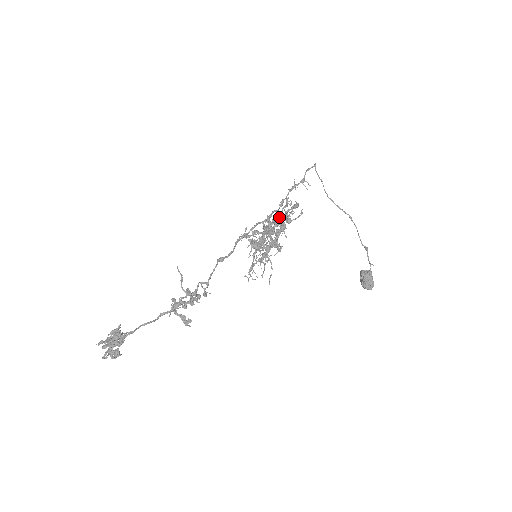
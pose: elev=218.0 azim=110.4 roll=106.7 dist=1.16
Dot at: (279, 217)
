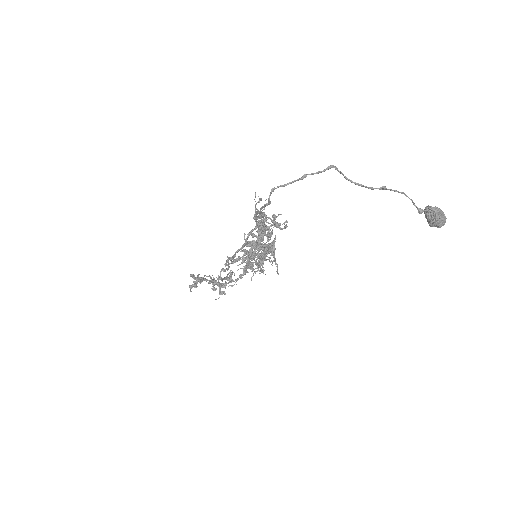
Dot at: (256, 244)
